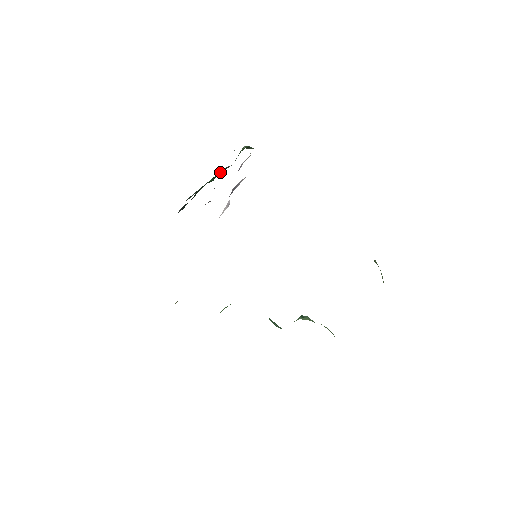
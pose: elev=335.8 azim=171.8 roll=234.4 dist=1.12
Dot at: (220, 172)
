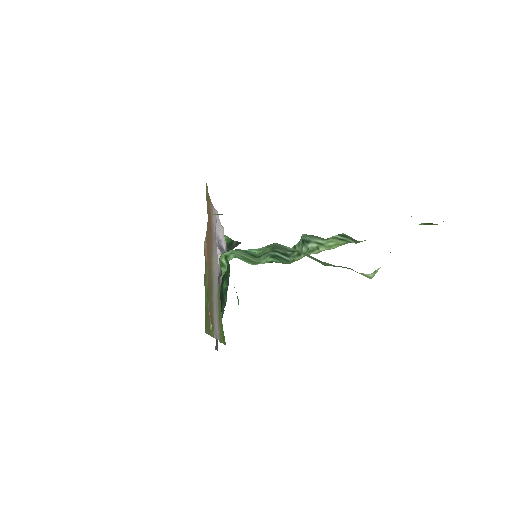
Dot at: (229, 274)
